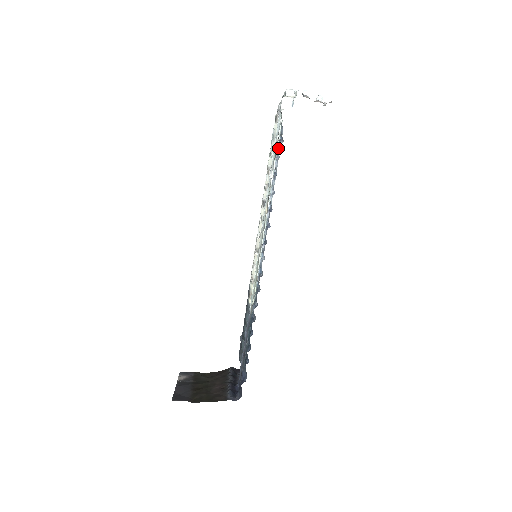
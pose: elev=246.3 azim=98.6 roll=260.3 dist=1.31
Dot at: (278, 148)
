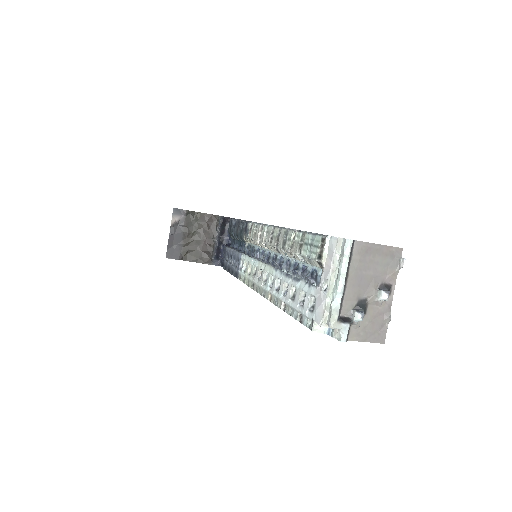
Dot at: (307, 278)
